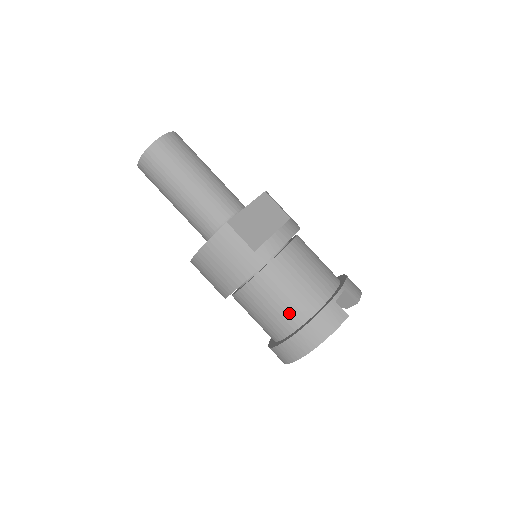
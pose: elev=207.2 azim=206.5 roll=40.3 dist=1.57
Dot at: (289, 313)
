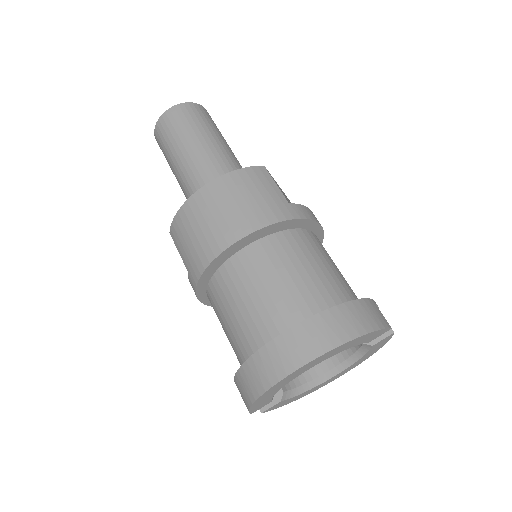
Dot at: (313, 290)
